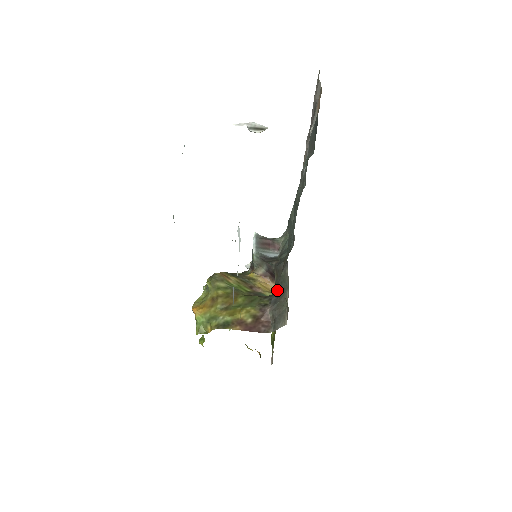
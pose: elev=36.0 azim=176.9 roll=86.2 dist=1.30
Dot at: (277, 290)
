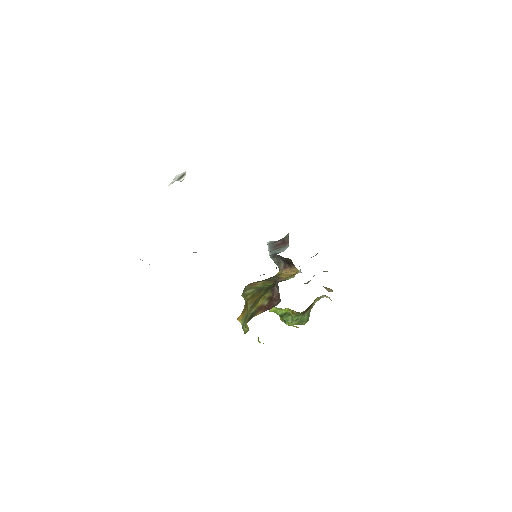
Dot at: occluded
